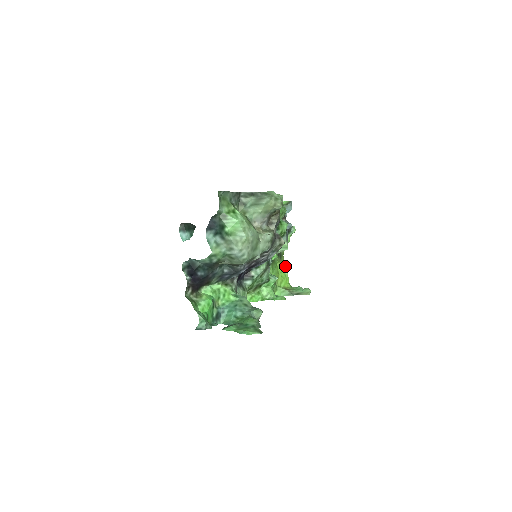
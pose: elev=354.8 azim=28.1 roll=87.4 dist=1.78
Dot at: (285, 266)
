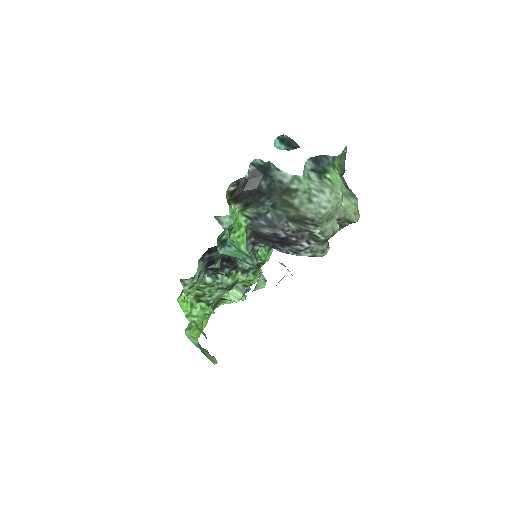
Dot at: occluded
